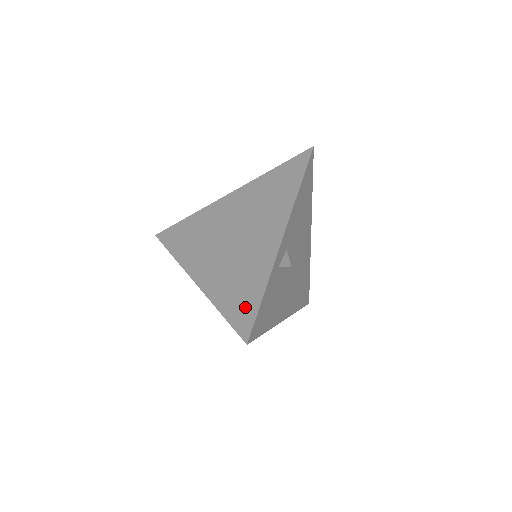
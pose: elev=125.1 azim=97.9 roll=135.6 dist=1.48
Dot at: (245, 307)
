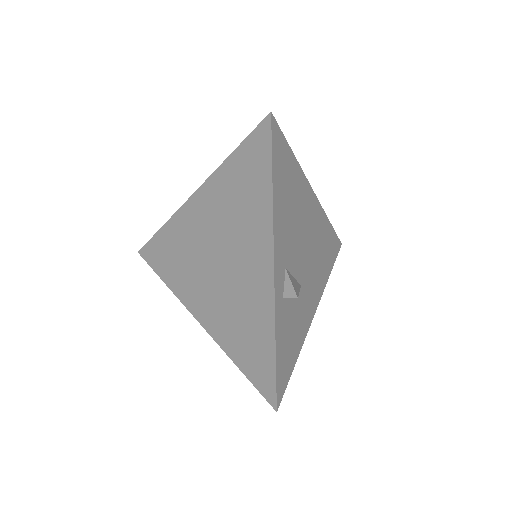
Dot at: (260, 364)
